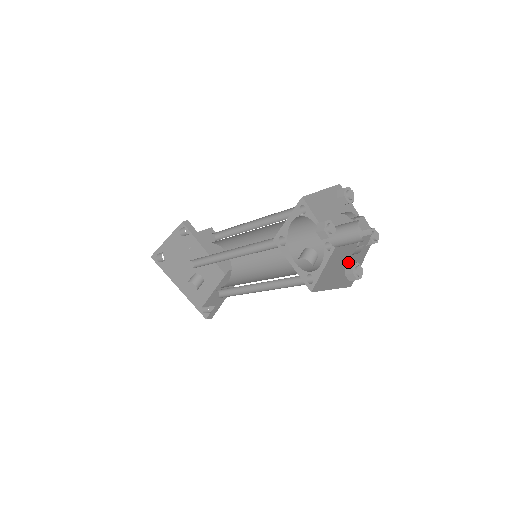
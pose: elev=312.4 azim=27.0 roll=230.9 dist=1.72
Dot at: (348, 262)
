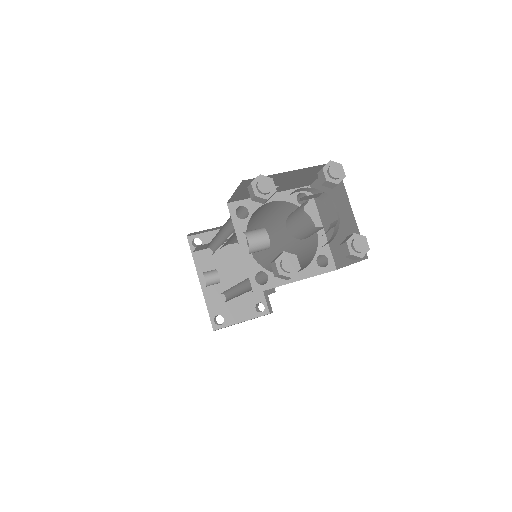
Dot at: occluded
